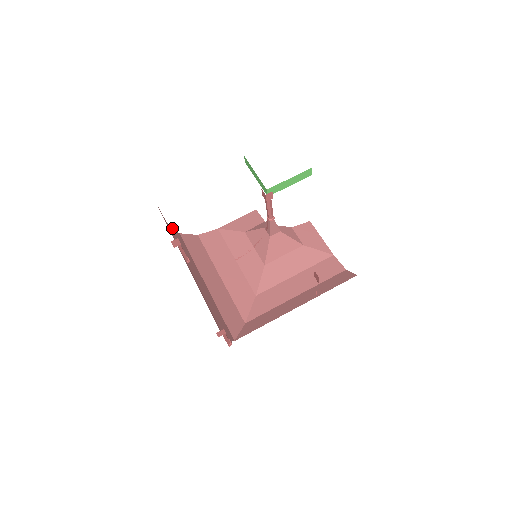
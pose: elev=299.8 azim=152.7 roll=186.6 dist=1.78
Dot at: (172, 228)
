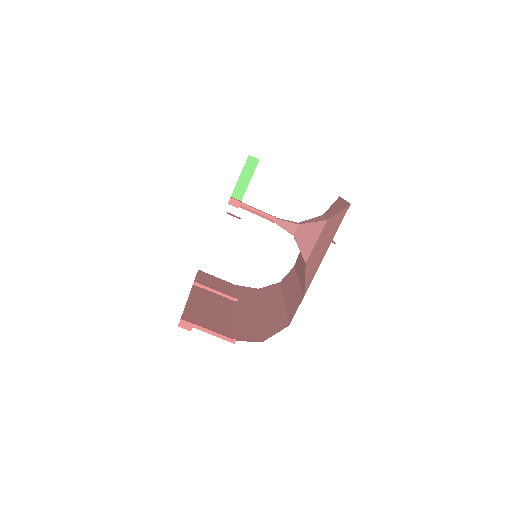
Dot at: (243, 287)
